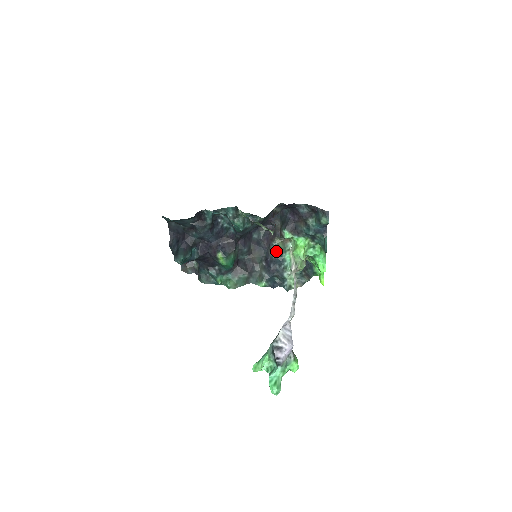
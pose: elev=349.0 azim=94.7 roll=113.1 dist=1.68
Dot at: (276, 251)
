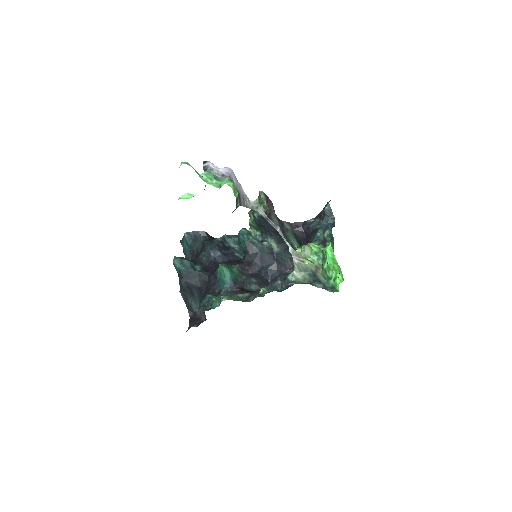
Dot at: (286, 272)
